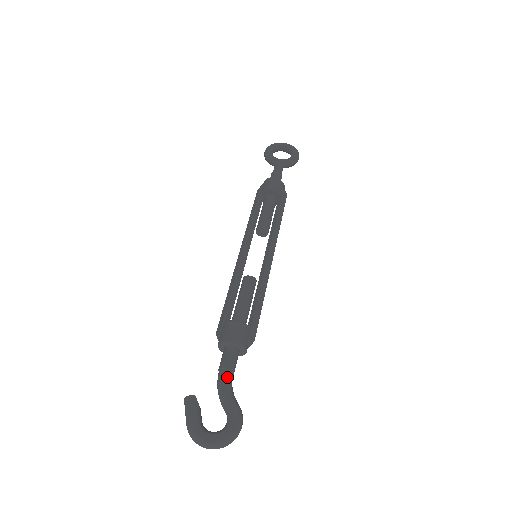
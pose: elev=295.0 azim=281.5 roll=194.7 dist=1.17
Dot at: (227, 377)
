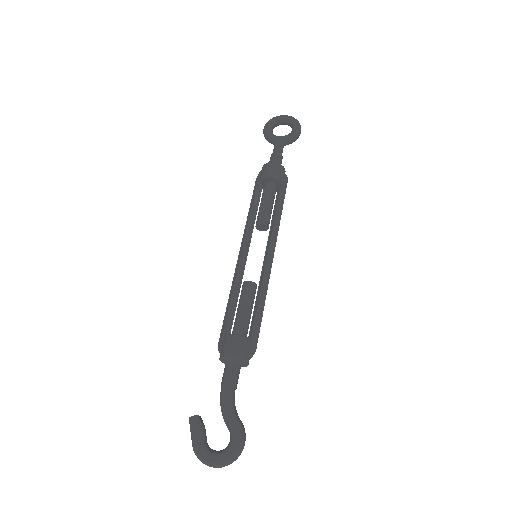
Dot at: (228, 394)
